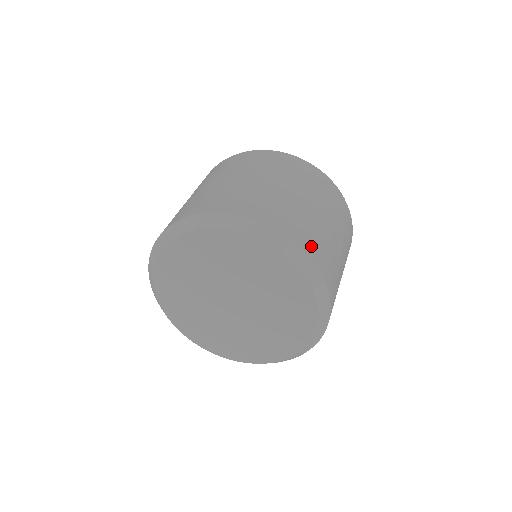
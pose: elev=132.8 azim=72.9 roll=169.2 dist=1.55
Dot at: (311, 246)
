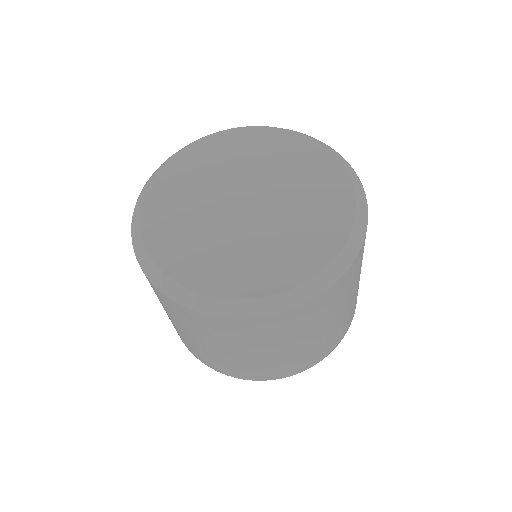
Dot at: occluded
